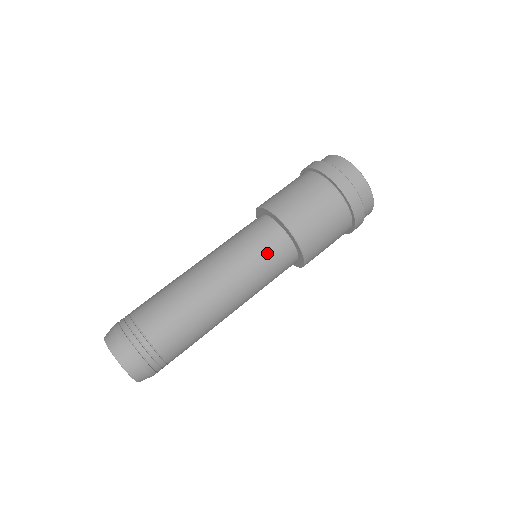
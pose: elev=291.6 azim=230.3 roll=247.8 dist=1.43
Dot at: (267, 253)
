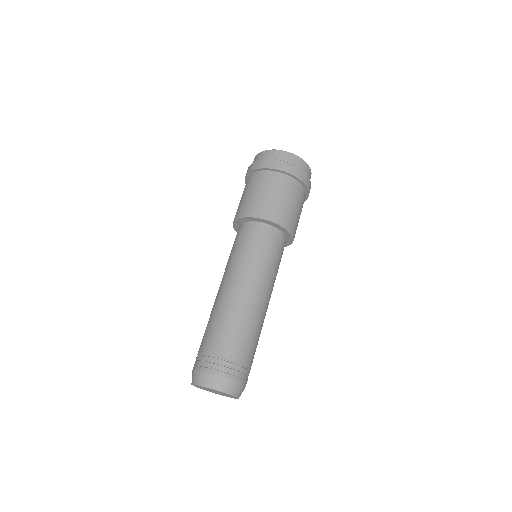
Dot at: (280, 256)
